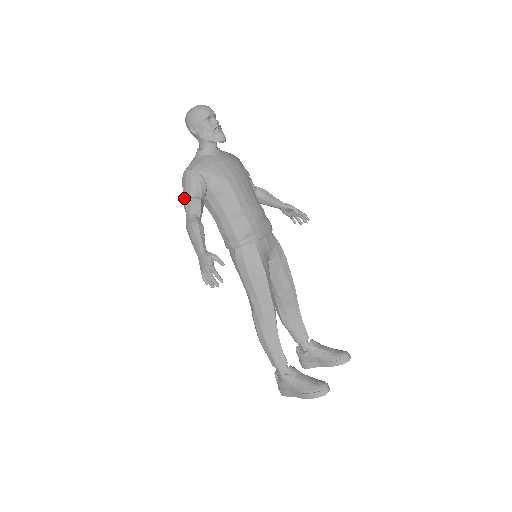
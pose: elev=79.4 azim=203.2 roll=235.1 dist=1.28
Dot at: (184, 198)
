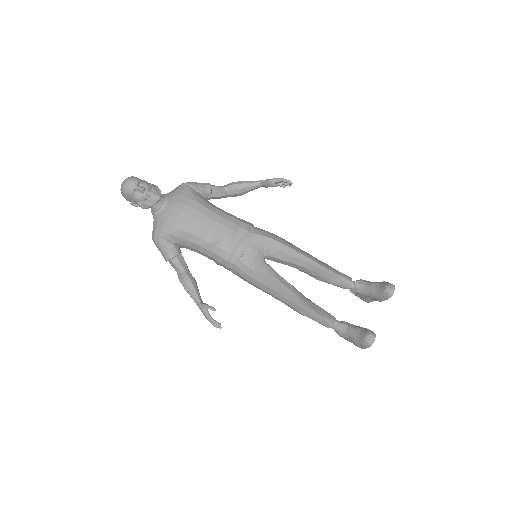
Dot at: (166, 261)
